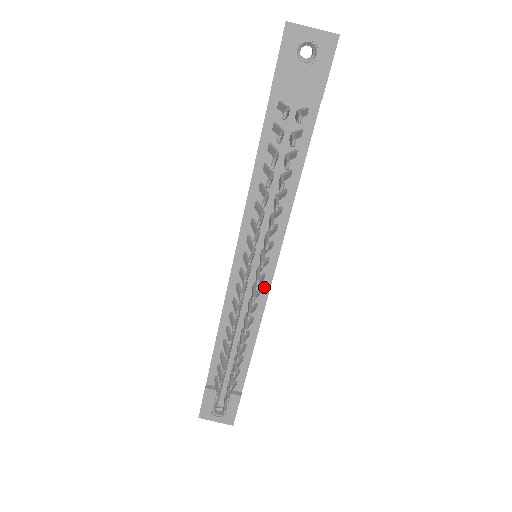
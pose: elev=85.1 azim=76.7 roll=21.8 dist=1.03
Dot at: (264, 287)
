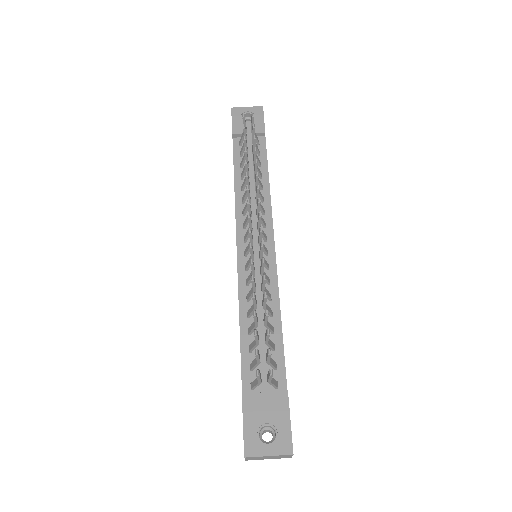
Dot at: (270, 263)
